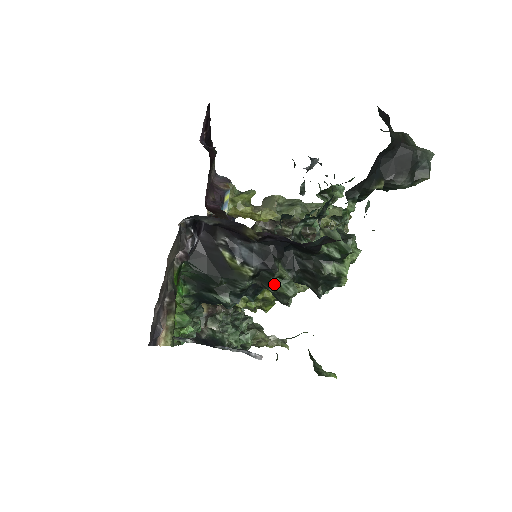
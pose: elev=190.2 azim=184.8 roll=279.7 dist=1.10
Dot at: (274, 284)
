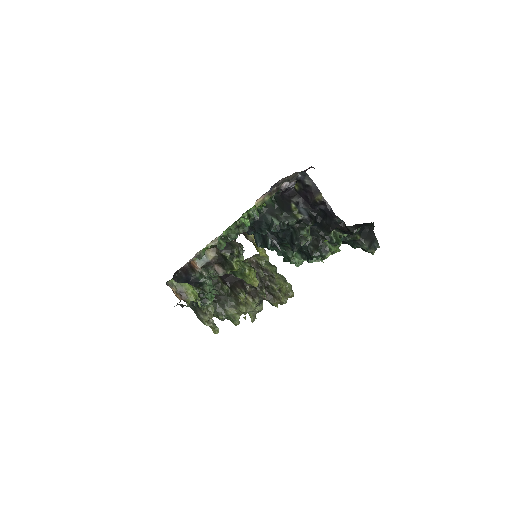
Dot at: (304, 230)
